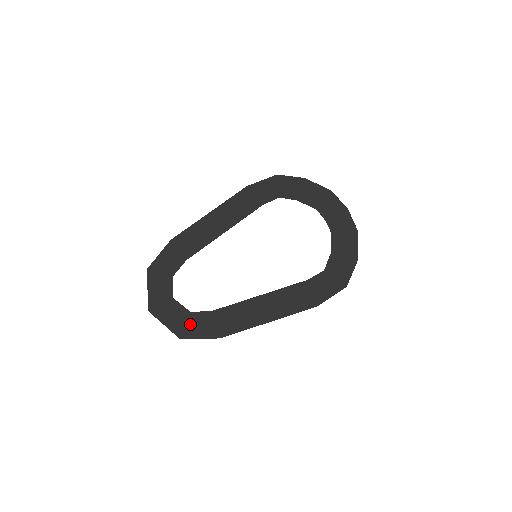
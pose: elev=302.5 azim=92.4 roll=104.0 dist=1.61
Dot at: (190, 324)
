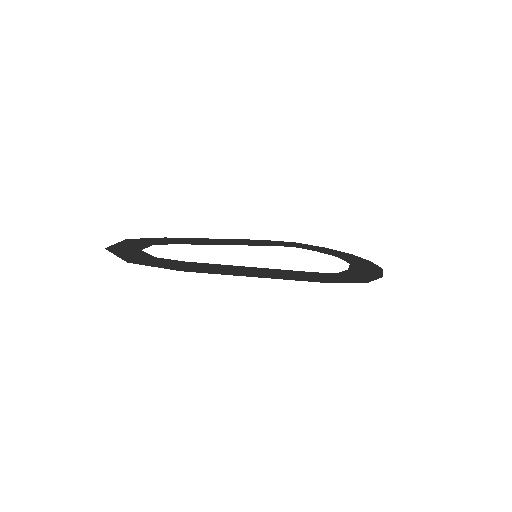
Dot at: (149, 260)
